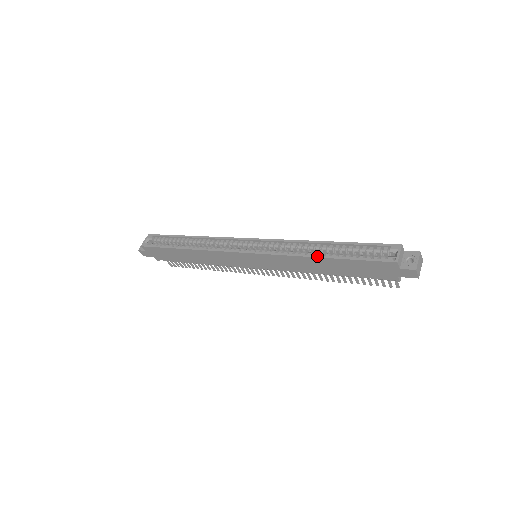
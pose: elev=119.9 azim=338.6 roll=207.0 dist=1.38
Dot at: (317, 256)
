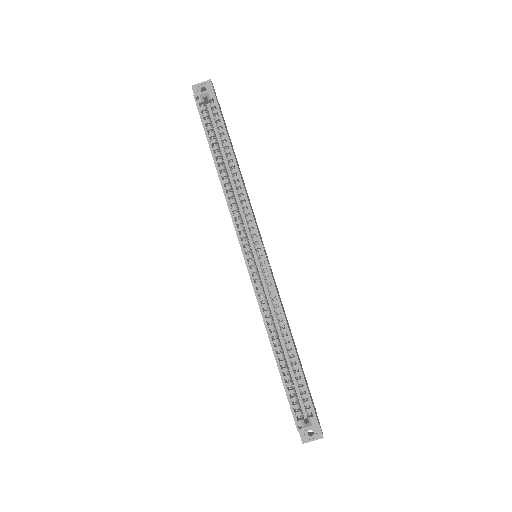
Dot at: (273, 347)
